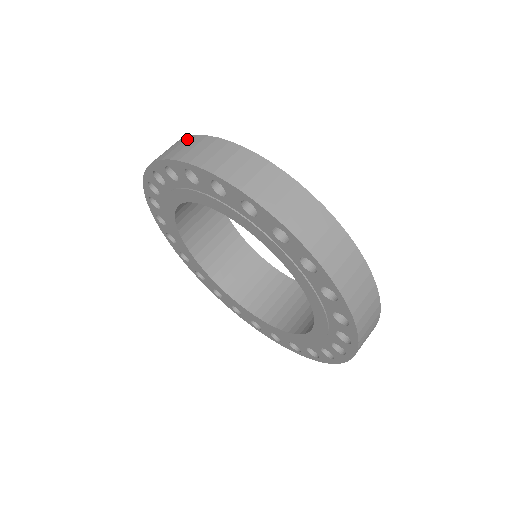
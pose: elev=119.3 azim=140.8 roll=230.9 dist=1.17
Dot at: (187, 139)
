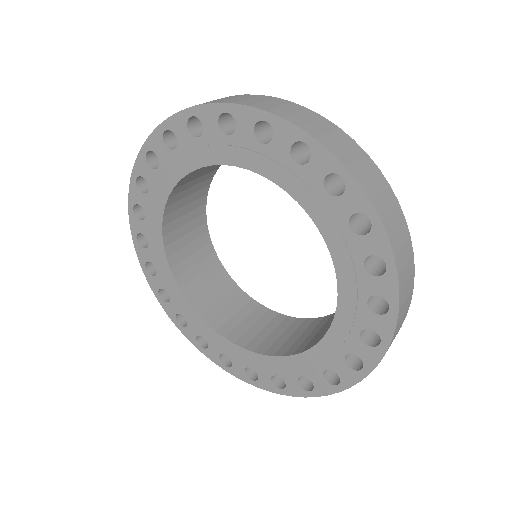
Dot at: occluded
